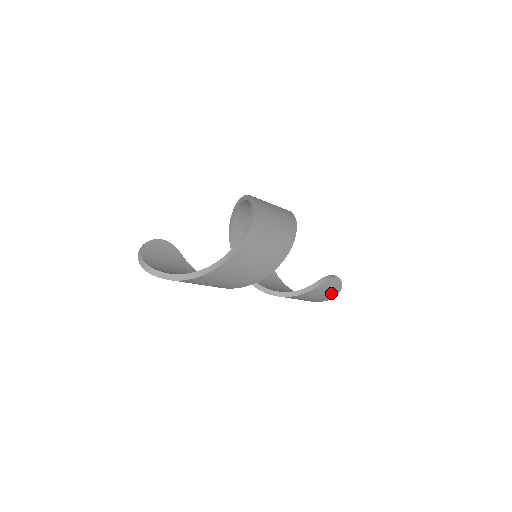
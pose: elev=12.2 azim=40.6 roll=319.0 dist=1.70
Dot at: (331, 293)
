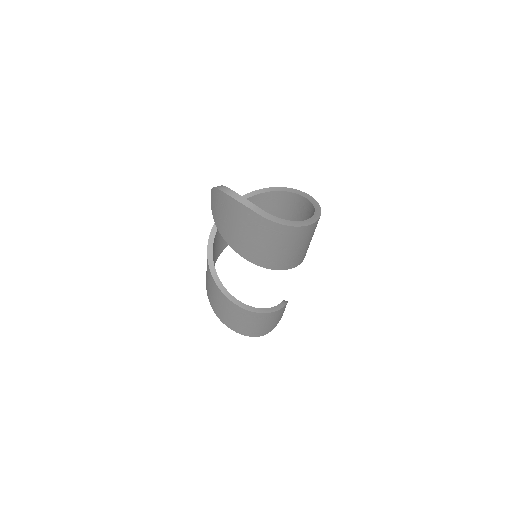
Dot at: (275, 323)
